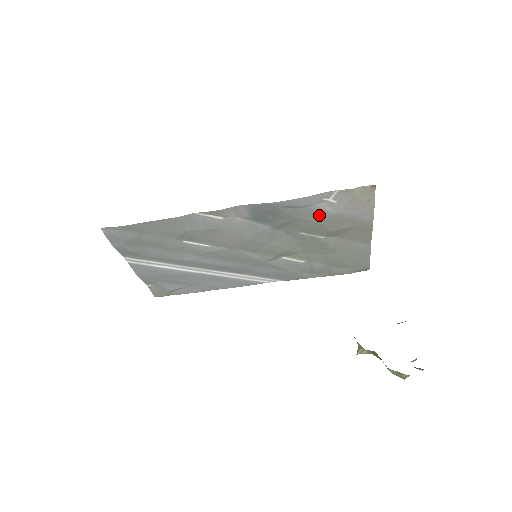
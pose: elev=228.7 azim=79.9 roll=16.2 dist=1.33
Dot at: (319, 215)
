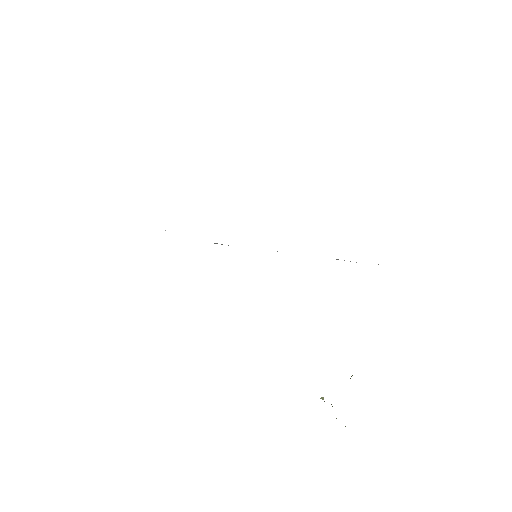
Dot at: occluded
